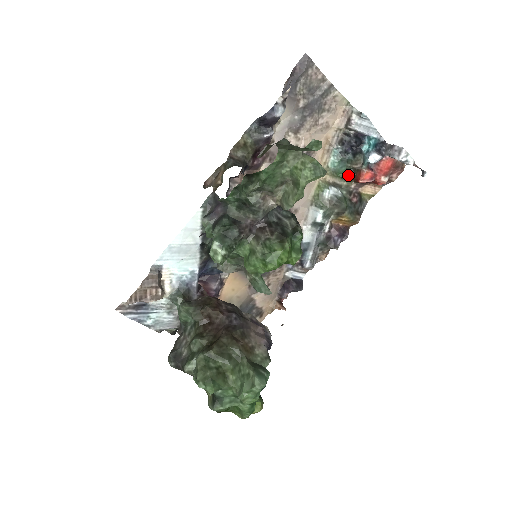
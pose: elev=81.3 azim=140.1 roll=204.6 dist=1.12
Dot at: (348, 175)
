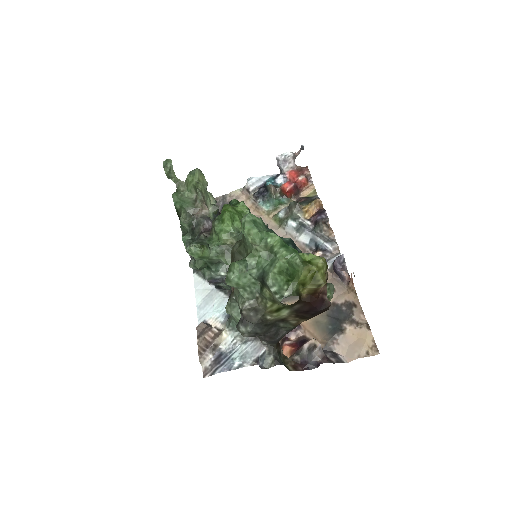
Dot at: (282, 200)
